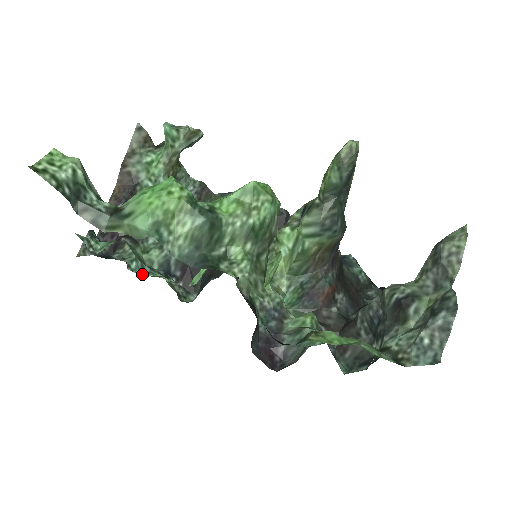
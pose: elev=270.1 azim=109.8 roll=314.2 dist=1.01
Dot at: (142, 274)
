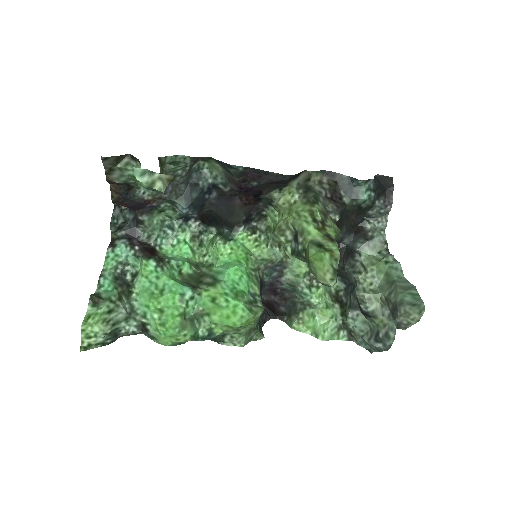
Dot at: (168, 245)
